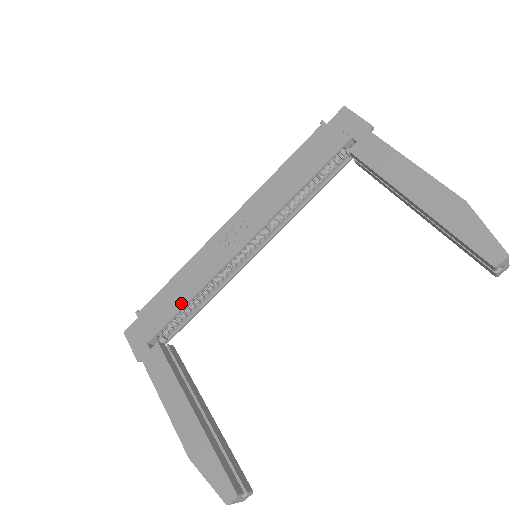
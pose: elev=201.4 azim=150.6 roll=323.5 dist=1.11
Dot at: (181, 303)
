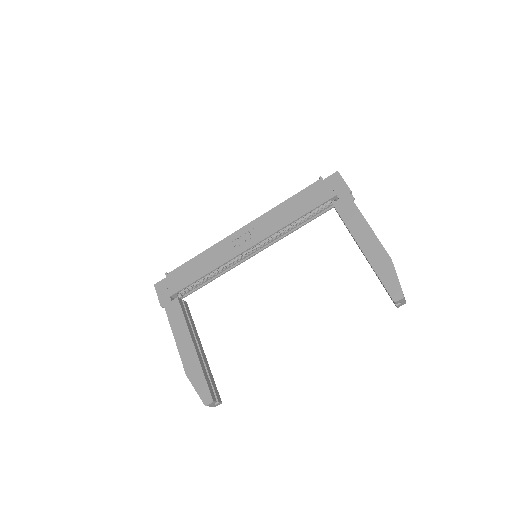
Dot at: (199, 275)
